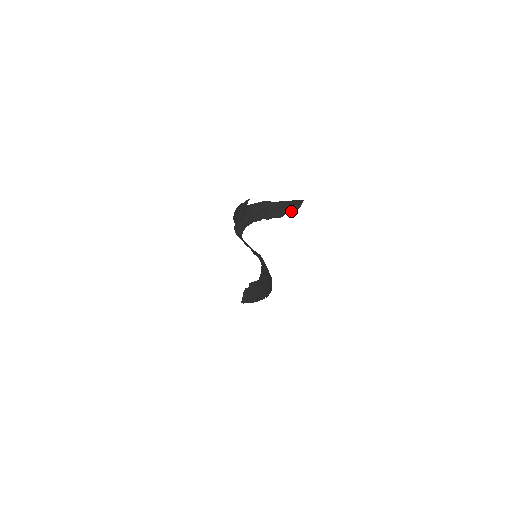
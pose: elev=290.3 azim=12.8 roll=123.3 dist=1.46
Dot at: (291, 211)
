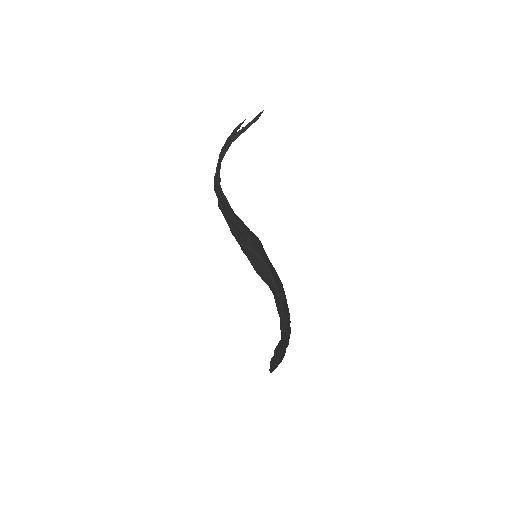
Dot at: occluded
